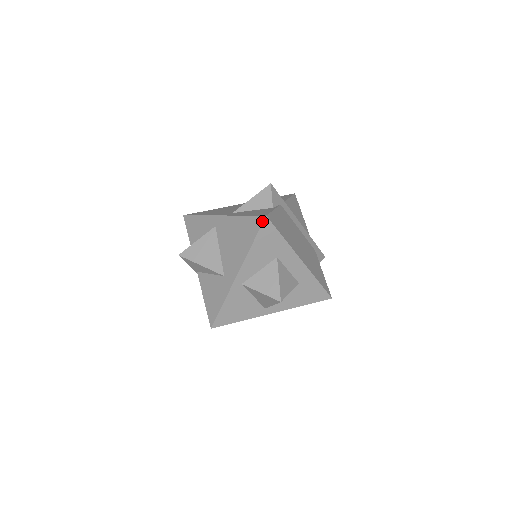
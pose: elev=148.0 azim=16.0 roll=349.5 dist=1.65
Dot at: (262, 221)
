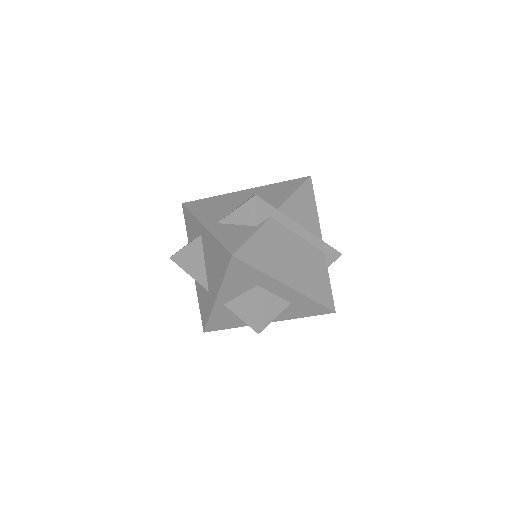
Dot at: (229, 259)
